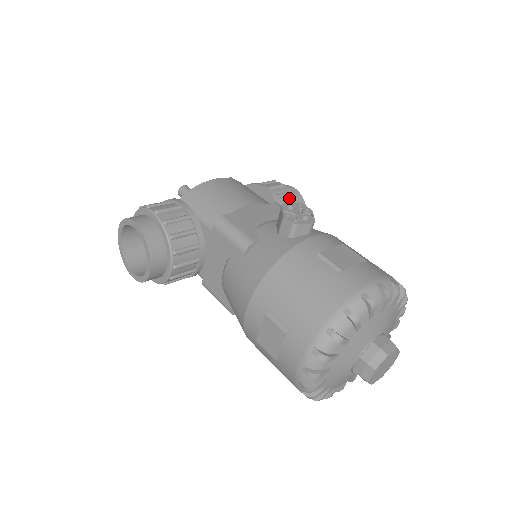
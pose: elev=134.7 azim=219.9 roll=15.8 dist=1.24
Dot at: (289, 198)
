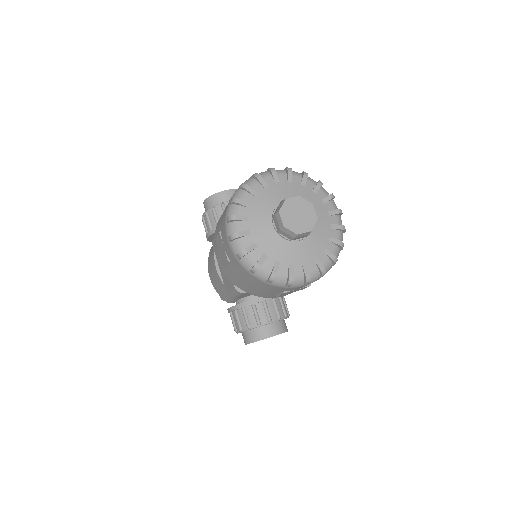
Dot at: (286, 310)
